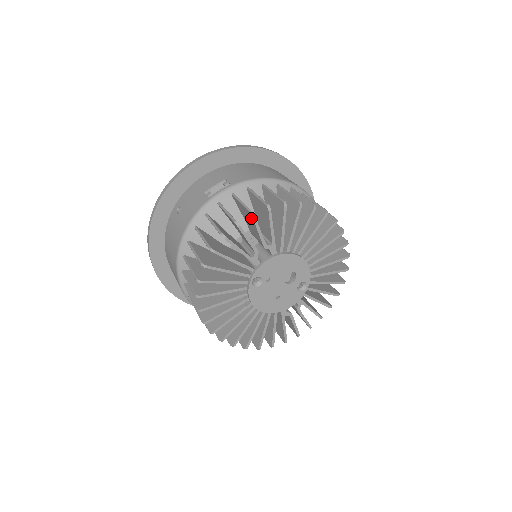
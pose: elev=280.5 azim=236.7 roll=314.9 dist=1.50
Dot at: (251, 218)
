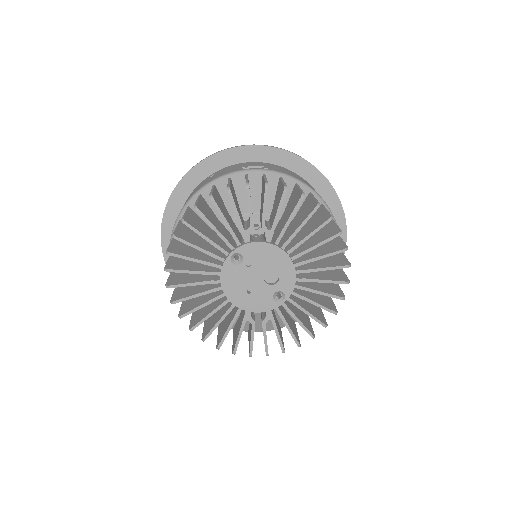
Dot at: (264, 190)
